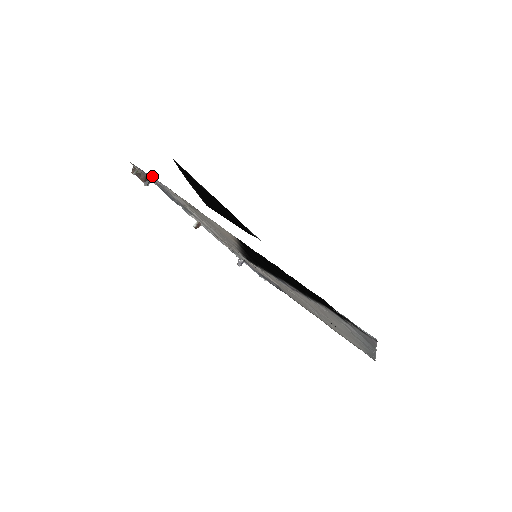
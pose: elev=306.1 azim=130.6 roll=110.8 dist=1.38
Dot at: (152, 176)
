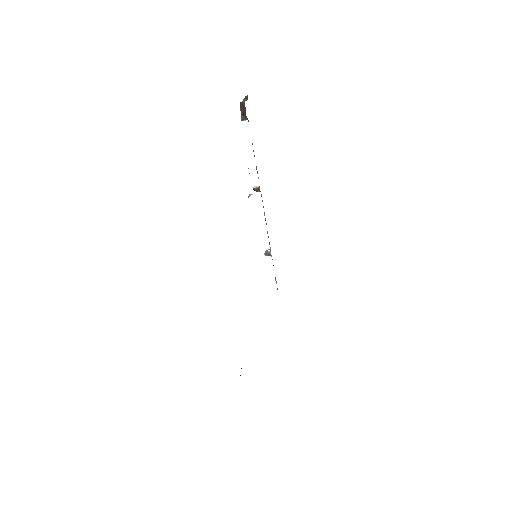
Dot at: occluded
